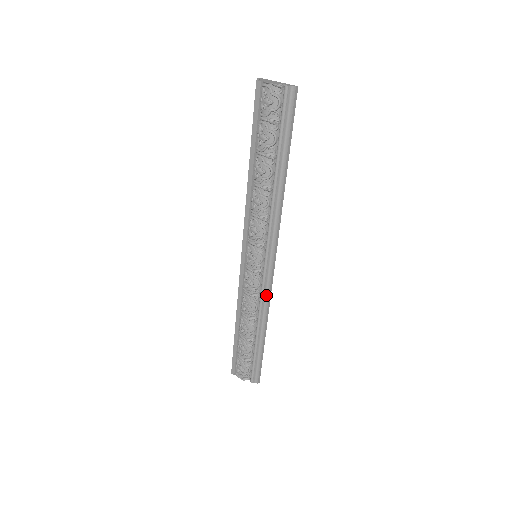
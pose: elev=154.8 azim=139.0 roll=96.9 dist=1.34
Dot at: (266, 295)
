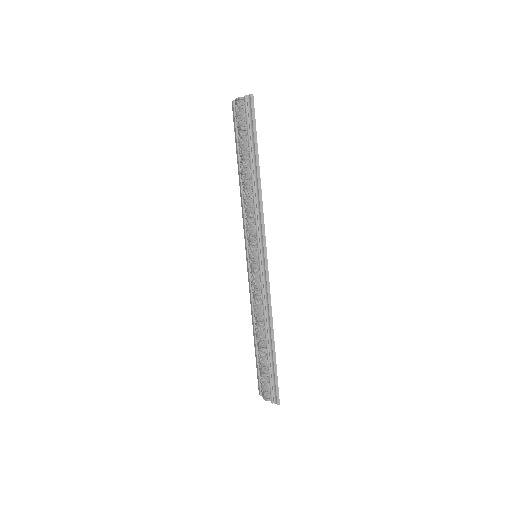
Dot at: (266, 294)
